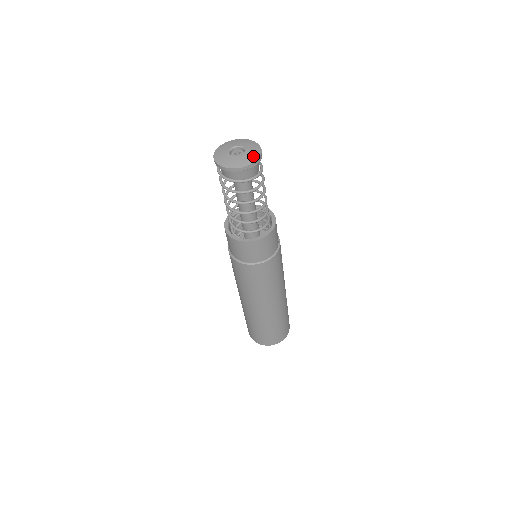
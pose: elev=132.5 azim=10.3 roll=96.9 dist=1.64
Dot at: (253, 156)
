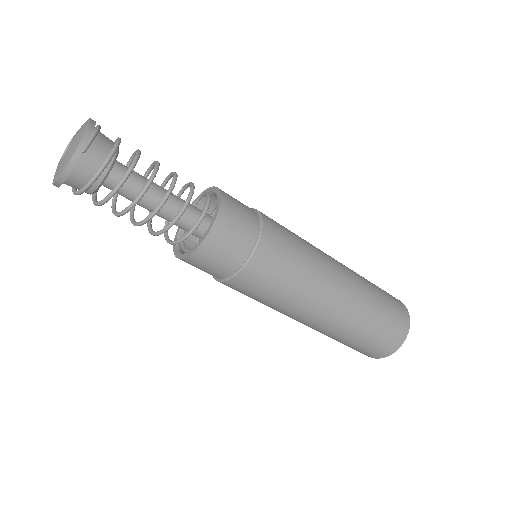
Dot at: (82, 129)
